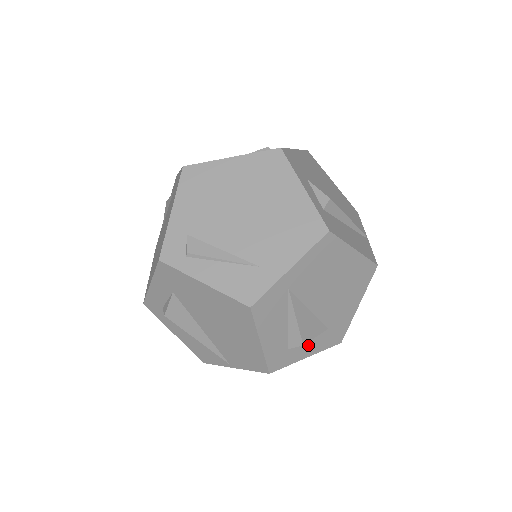
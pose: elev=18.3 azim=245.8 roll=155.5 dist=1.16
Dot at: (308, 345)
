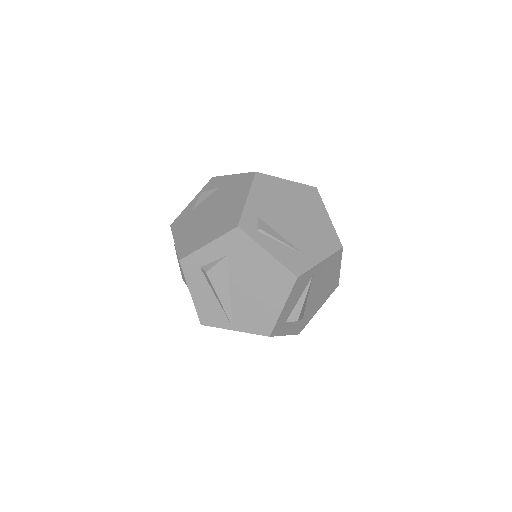
Dot at: (291, 325)
